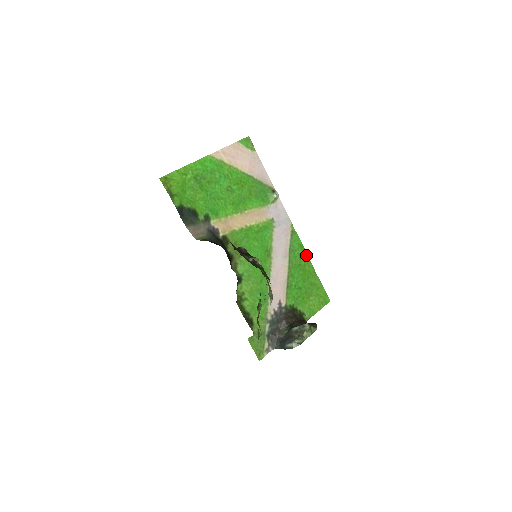
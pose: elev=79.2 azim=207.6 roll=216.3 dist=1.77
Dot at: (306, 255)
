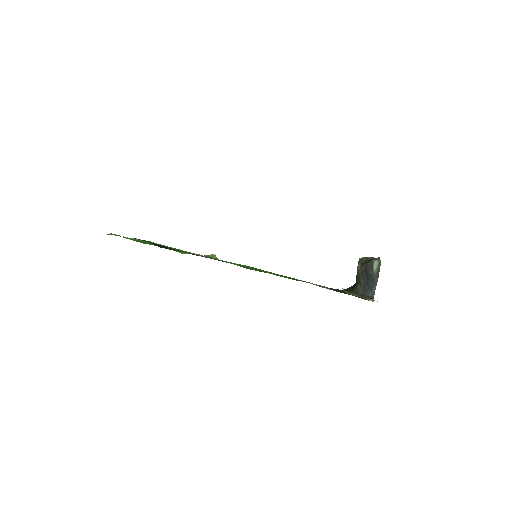
Dot at: occluded
